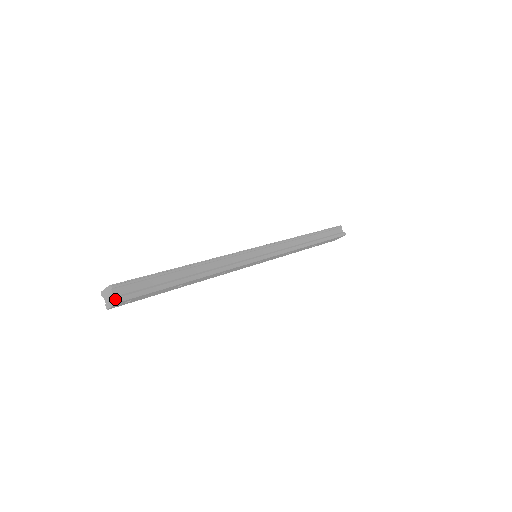
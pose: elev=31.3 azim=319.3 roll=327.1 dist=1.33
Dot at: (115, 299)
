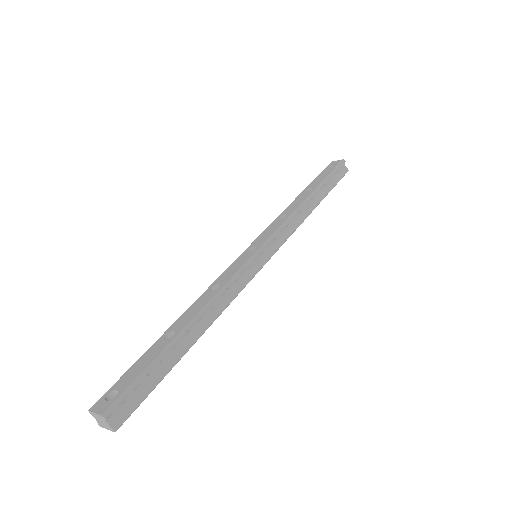
Dot at: (112, 429)
